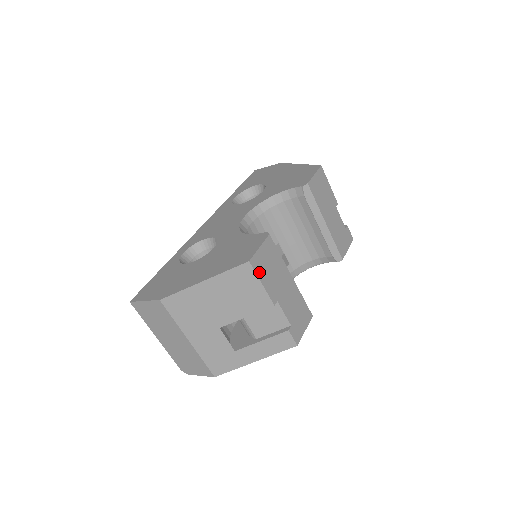
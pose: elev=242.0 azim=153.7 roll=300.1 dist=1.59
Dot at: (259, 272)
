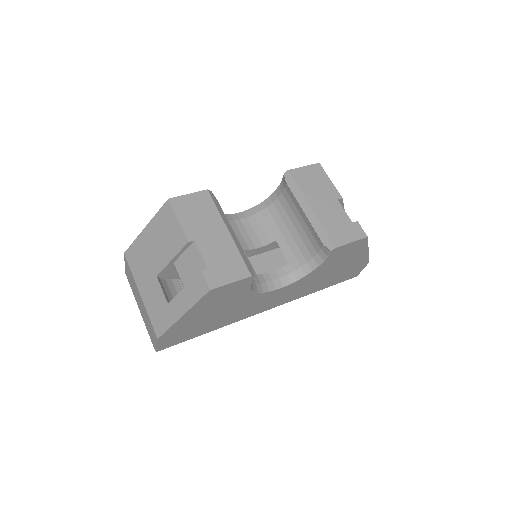
Dot at: (178, 210)
